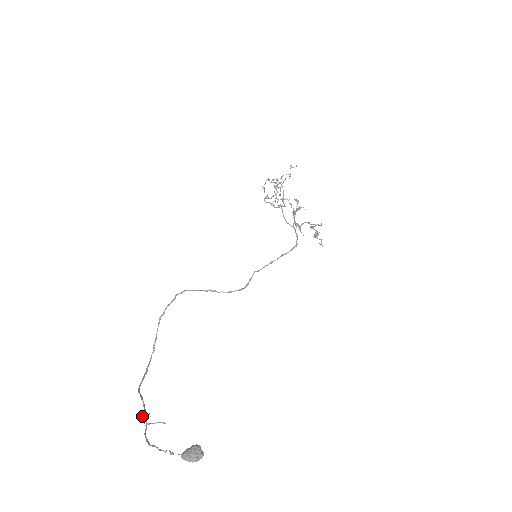
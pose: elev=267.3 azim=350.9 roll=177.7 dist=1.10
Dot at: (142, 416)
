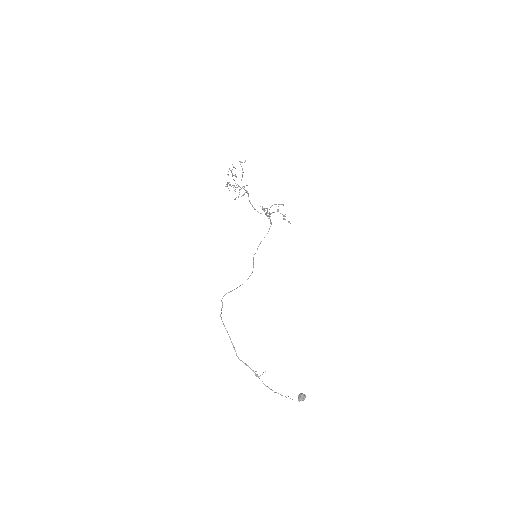
Dot at: occluded
